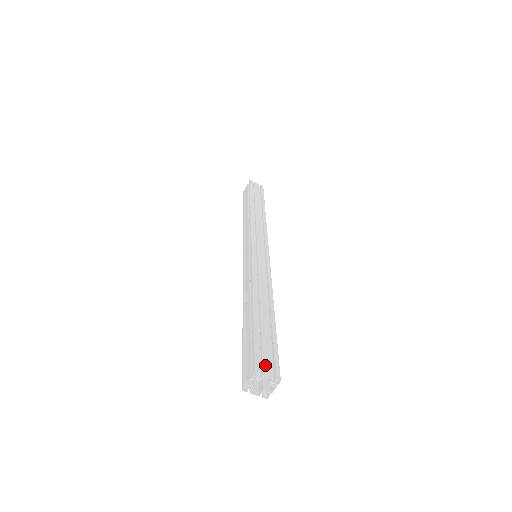
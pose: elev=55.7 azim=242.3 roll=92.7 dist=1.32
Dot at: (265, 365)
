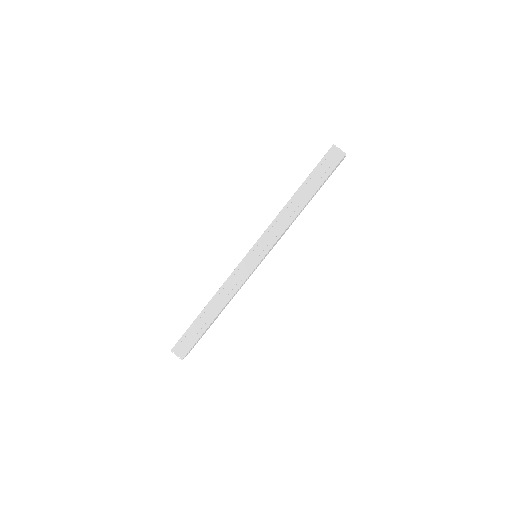
Dot at: occluded
